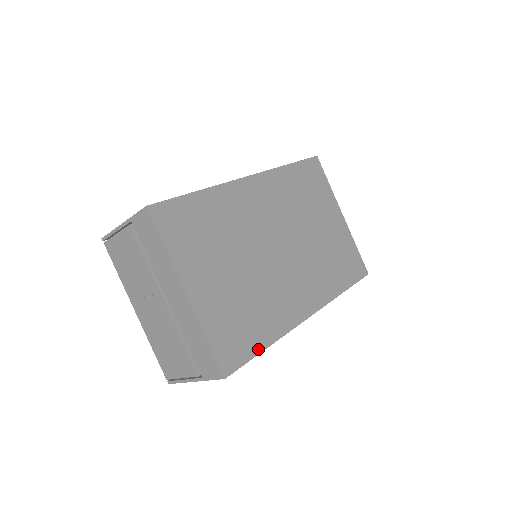
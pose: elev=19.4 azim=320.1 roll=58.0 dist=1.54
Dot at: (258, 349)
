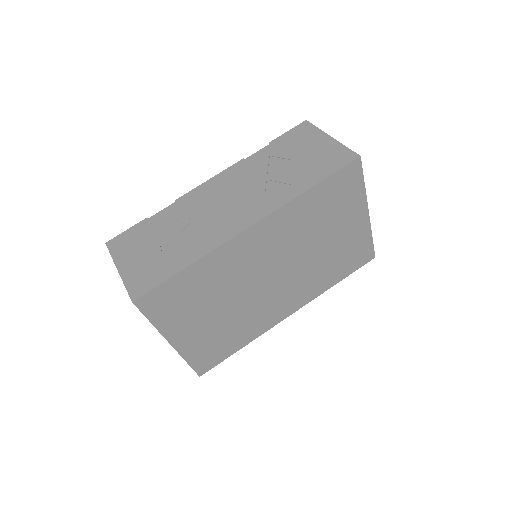
Dot at: (232, 352)
